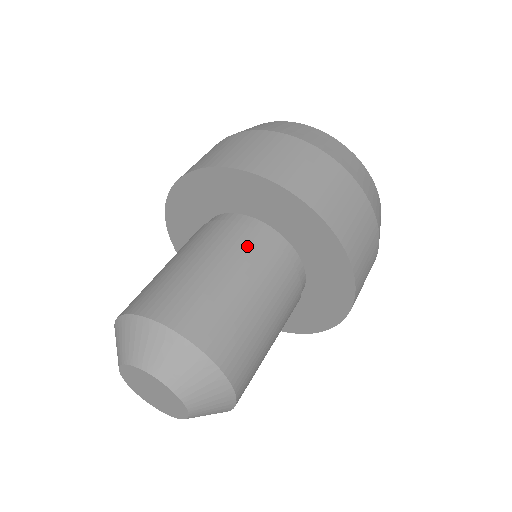
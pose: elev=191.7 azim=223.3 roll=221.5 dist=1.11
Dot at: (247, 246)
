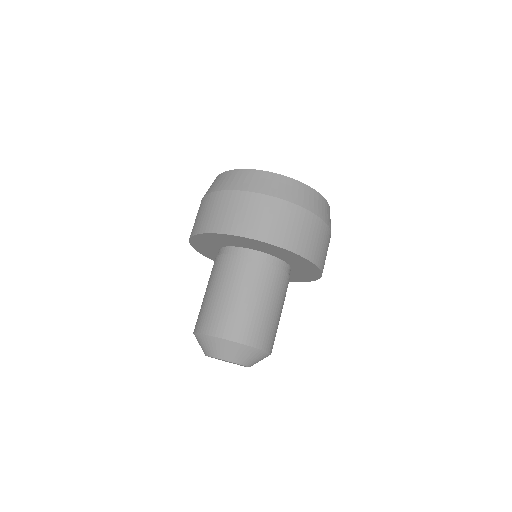
Dot at: (269, 279)
